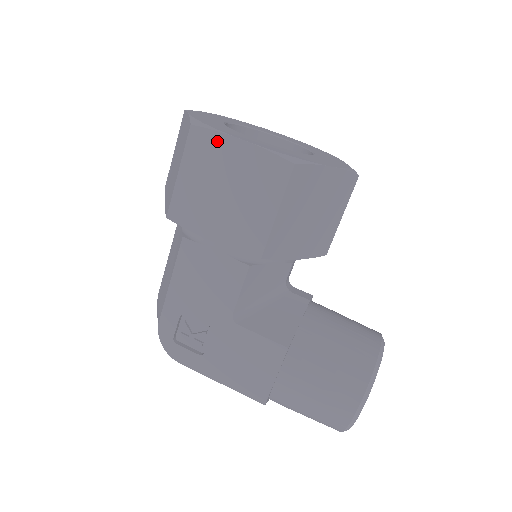
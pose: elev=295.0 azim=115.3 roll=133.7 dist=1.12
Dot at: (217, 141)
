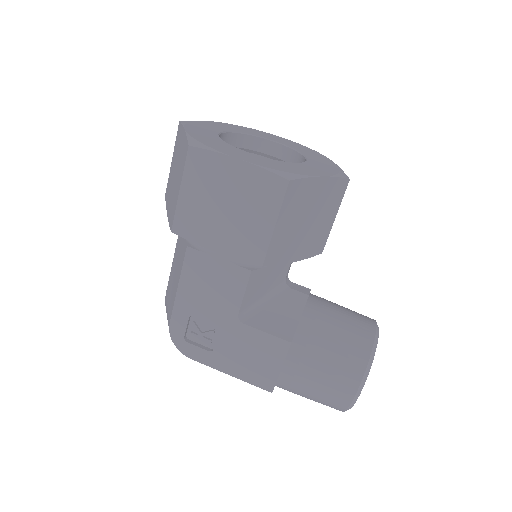
Dot at: (215, 161)
